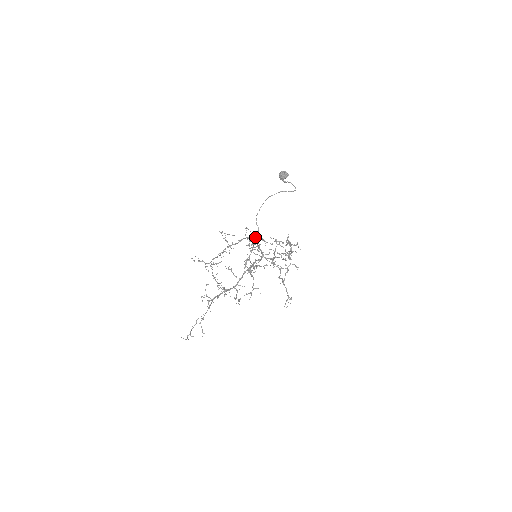
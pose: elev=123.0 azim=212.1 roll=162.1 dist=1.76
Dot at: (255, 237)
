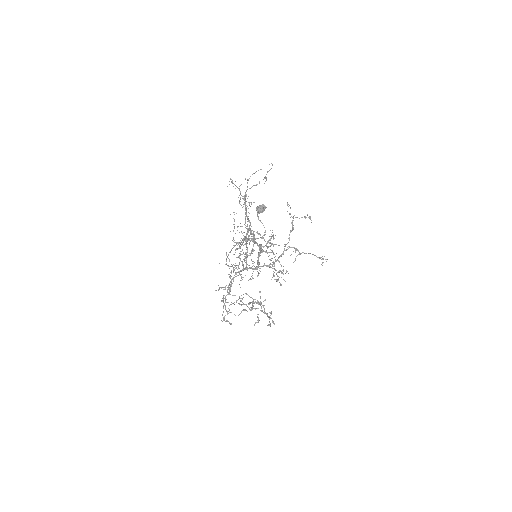
Dot at: (256, 232)
